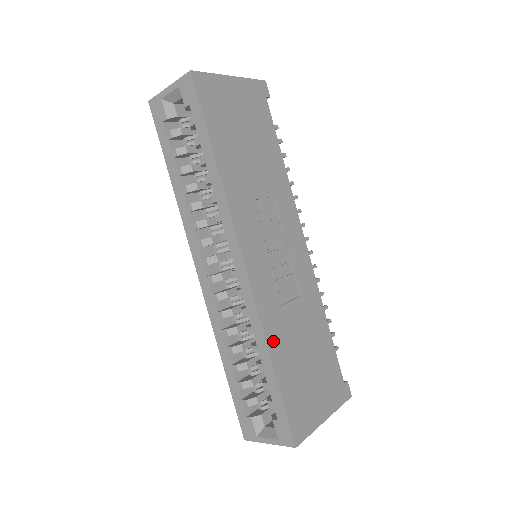
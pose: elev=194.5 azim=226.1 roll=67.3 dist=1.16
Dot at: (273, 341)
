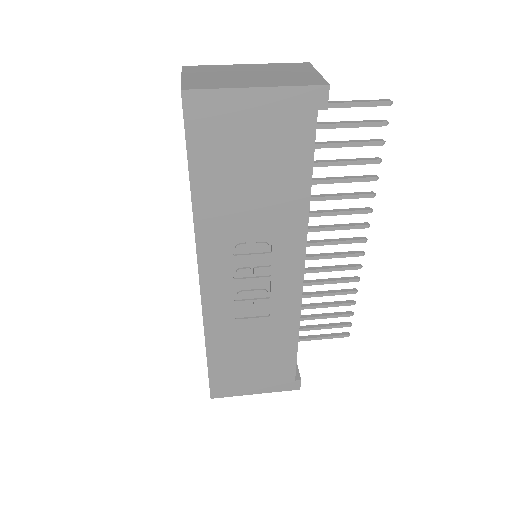
Dot at: (214, 340)
